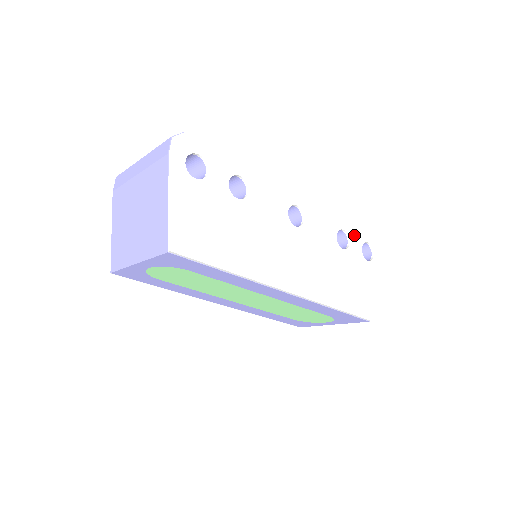
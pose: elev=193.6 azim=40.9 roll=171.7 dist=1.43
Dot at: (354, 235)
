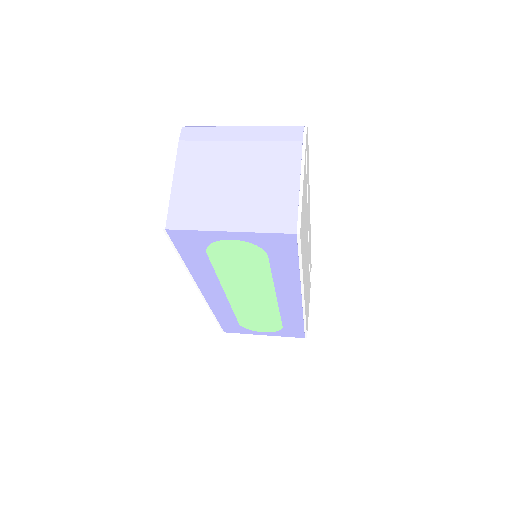
Dot at: (310, 262)
